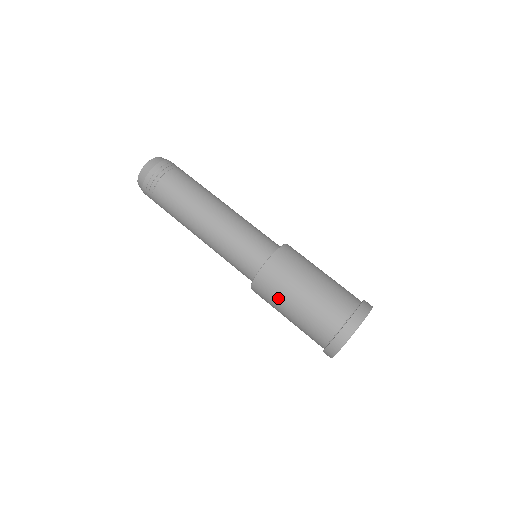
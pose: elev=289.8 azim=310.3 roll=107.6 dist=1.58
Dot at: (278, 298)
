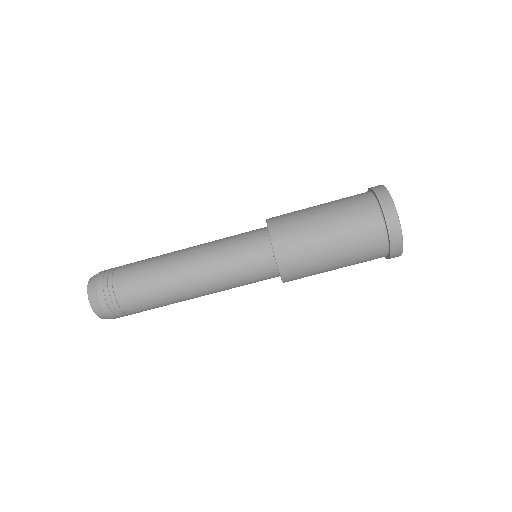
Dot at: occluded
